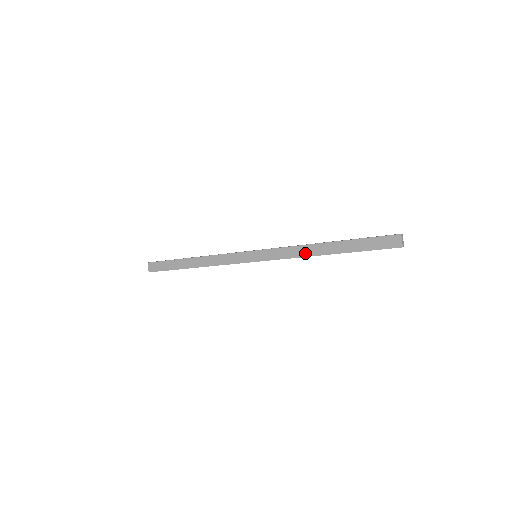
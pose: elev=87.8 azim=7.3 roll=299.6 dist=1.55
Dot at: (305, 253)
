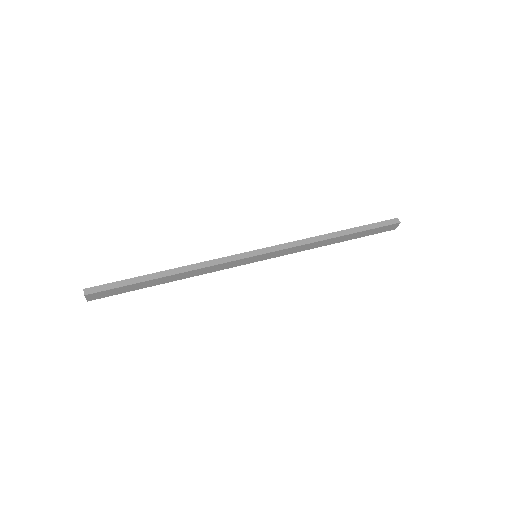
Dot at: (314, 247)
